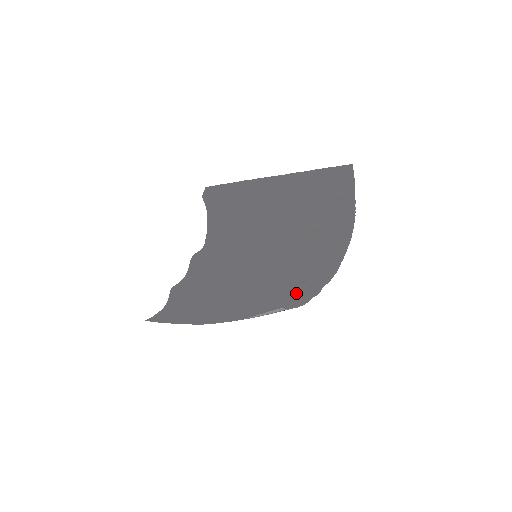
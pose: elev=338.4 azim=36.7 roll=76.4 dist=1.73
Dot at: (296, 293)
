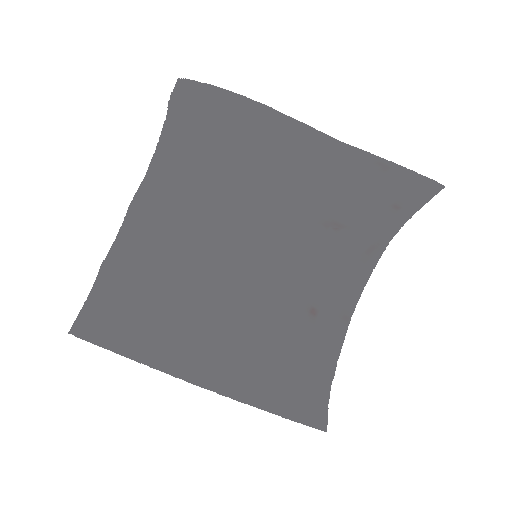
Dot at: (310, 343)
